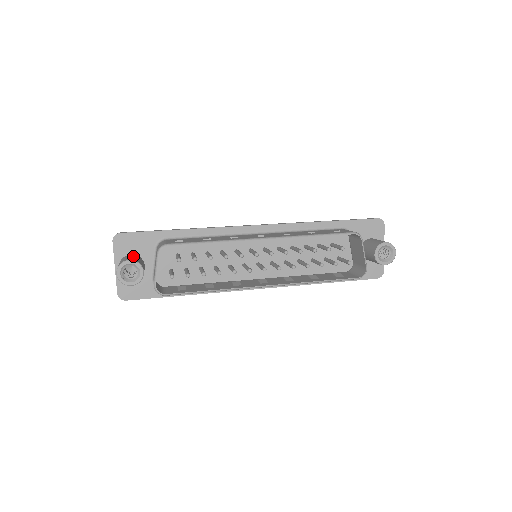
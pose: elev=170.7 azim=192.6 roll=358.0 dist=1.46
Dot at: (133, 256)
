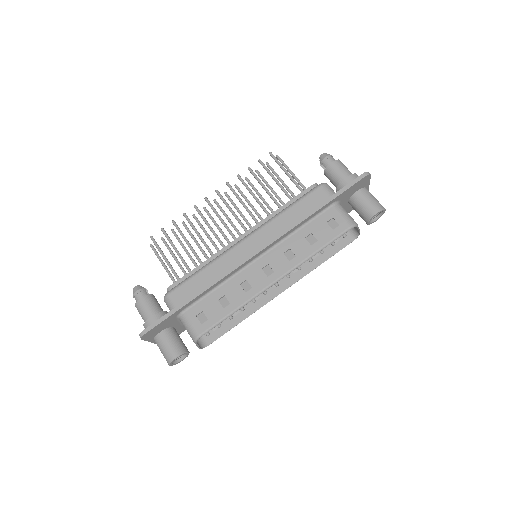
Dot at: (168, 340)
